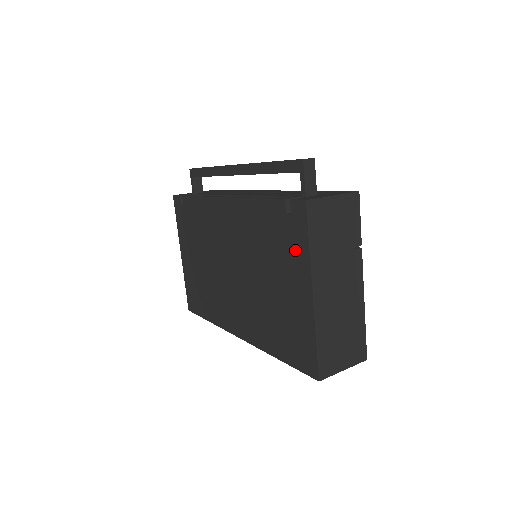
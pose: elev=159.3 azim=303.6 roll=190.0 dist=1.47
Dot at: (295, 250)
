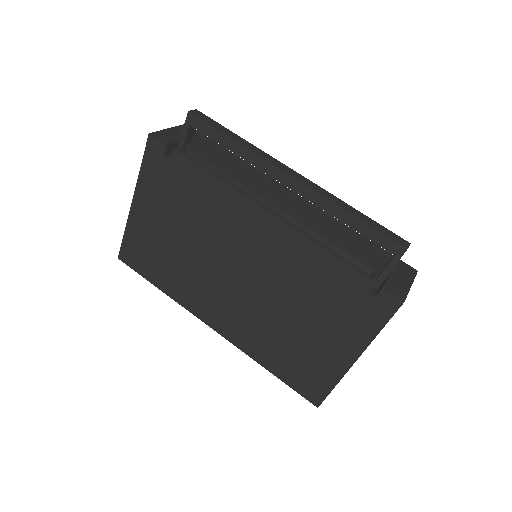
Dot at: (358, 323)
